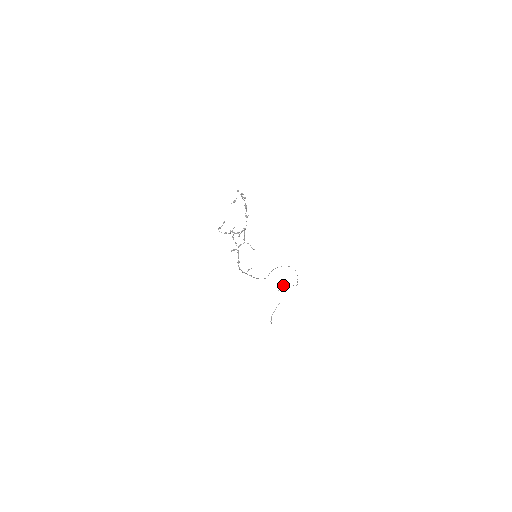
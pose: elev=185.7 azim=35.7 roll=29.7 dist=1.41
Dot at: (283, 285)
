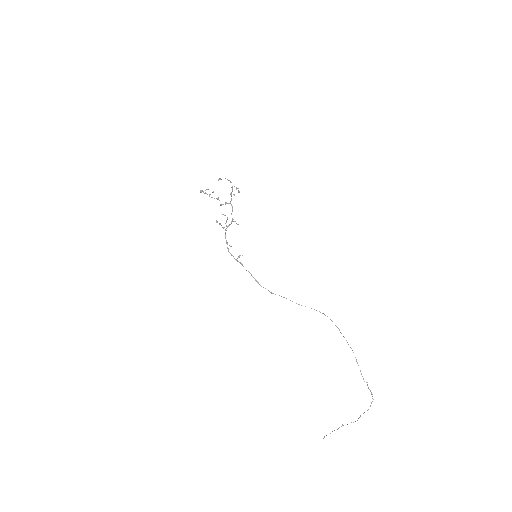
Dot at: occluded
